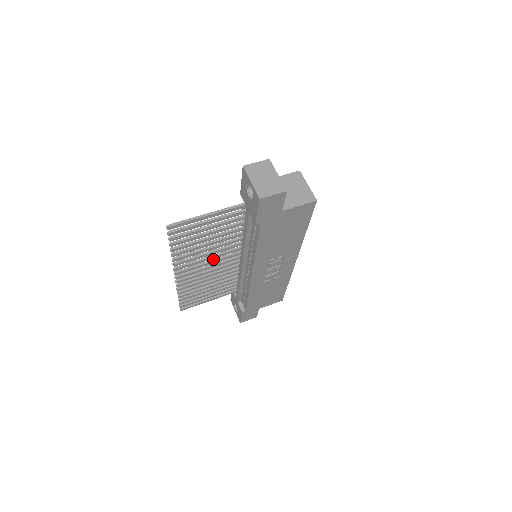
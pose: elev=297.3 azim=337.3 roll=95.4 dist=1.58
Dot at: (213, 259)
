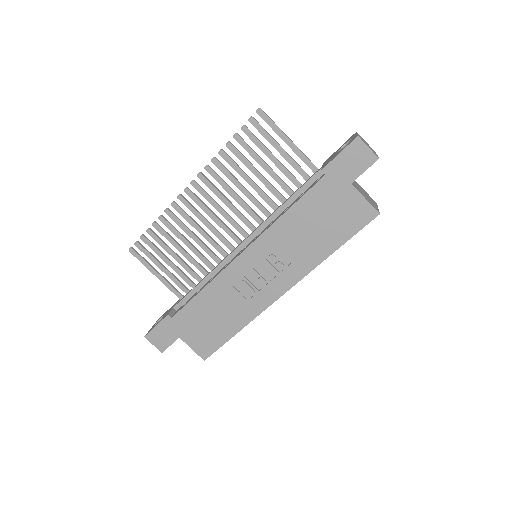
Dot at: occluded
